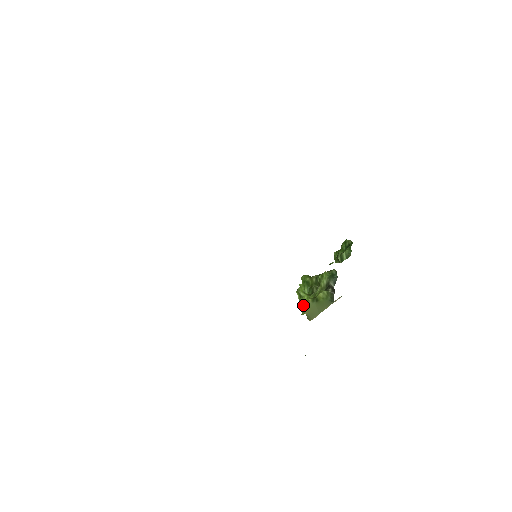
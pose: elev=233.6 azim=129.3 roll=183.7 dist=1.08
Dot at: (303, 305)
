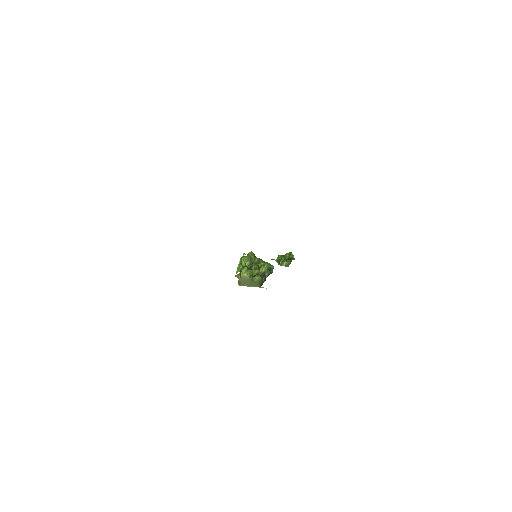
Dot at: (242, 275)
